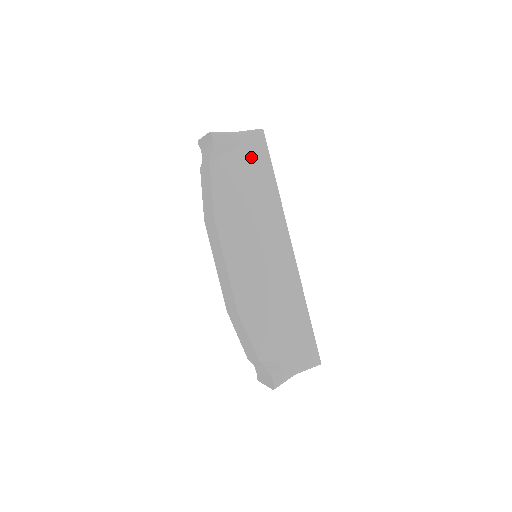
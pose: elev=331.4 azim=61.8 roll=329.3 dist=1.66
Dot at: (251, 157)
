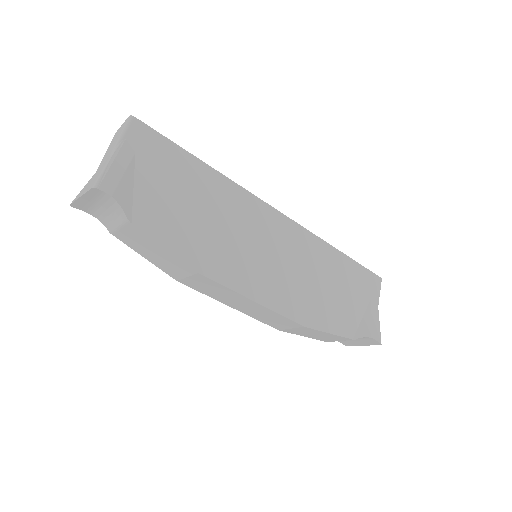
Dot at: (157, 164)
